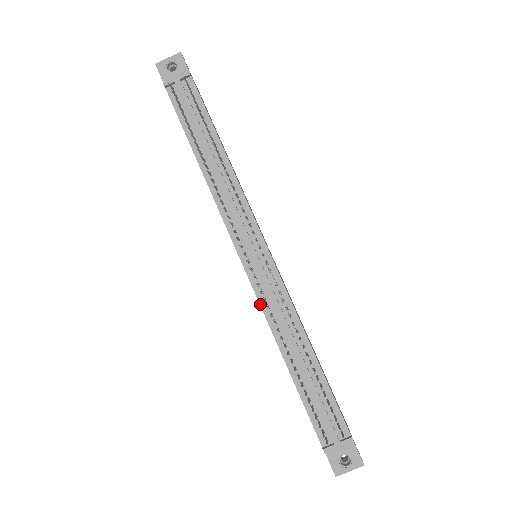
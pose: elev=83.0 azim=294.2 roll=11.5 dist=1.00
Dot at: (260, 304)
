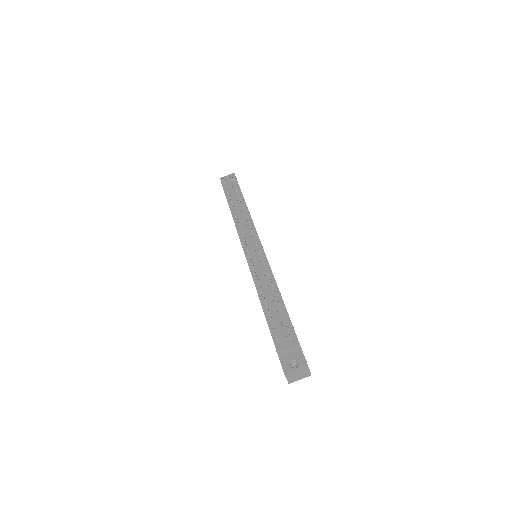
Dot at: (250, 271)
